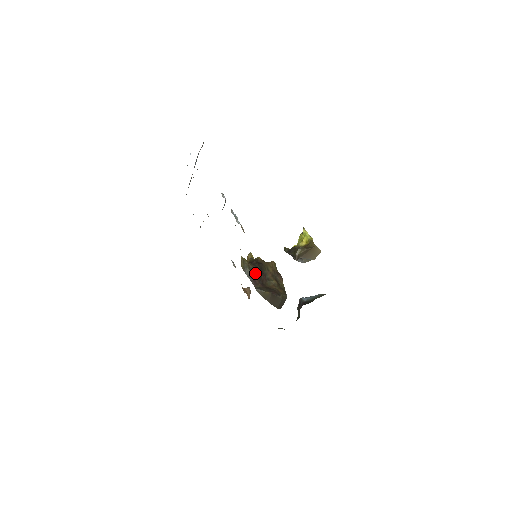
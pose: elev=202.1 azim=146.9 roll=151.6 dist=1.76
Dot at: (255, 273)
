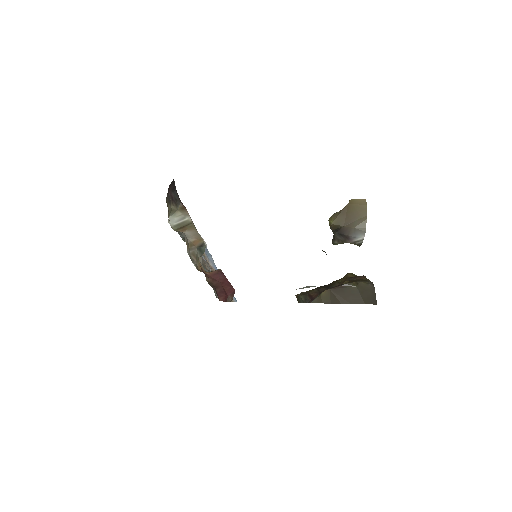
Dot at: (312, 293)
